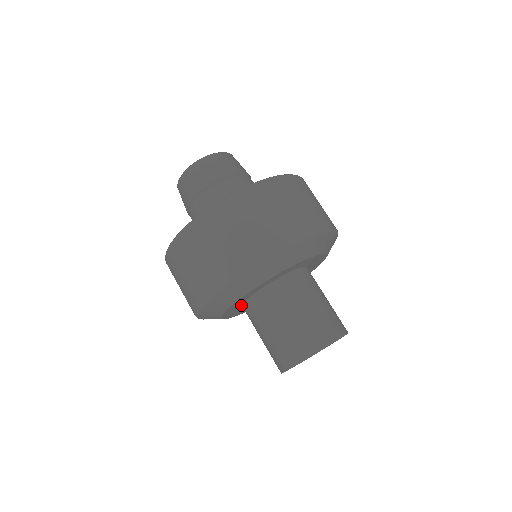
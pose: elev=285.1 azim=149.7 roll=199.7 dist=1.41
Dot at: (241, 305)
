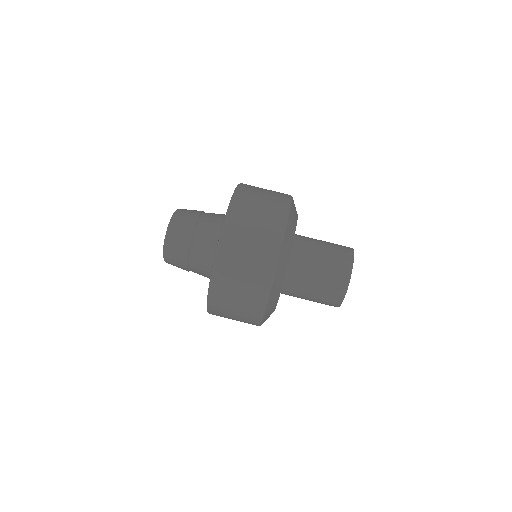
Dot at: occluded
